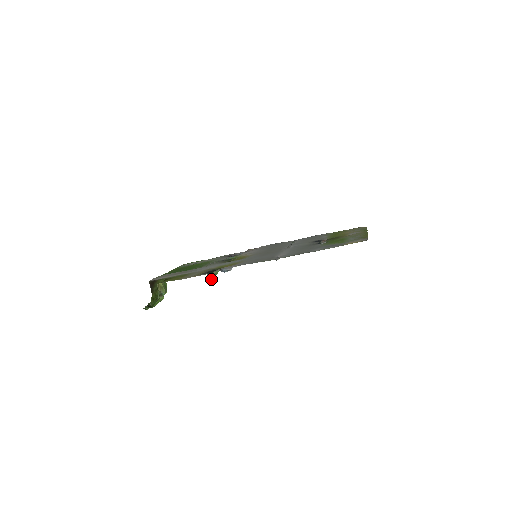
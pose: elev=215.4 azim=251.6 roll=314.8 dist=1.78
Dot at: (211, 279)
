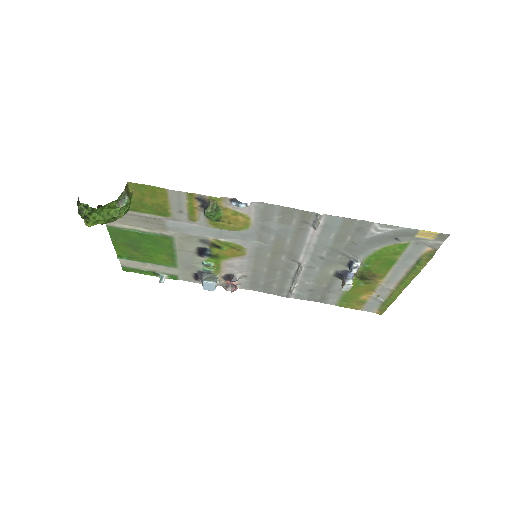
Dot at: (211, 210)
